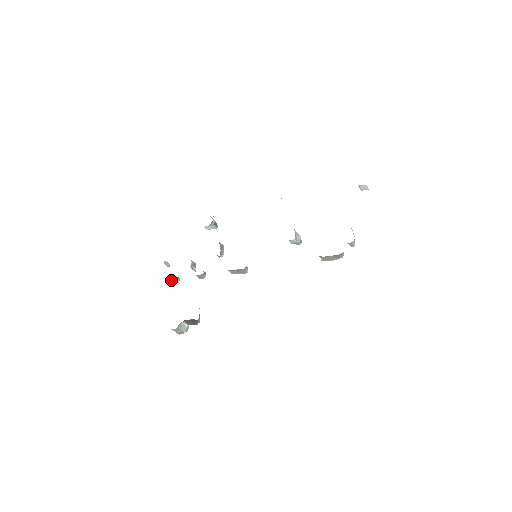
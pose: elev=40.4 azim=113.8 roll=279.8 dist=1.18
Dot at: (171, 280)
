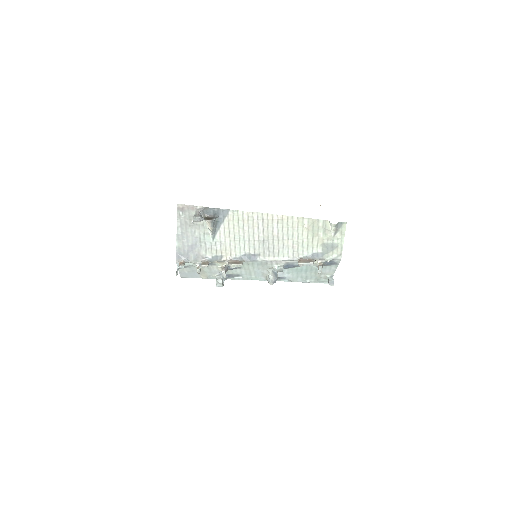
Dot at: (179, 264)
